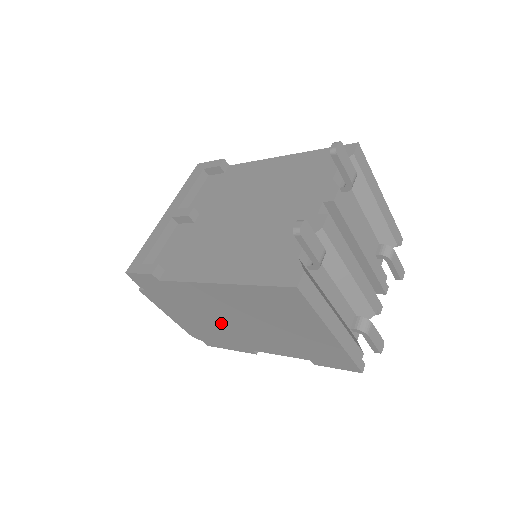
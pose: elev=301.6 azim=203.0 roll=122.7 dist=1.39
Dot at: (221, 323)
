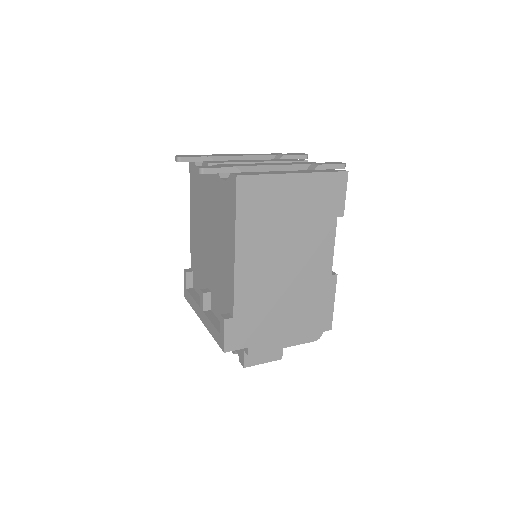
Dot at: (291, 286)
